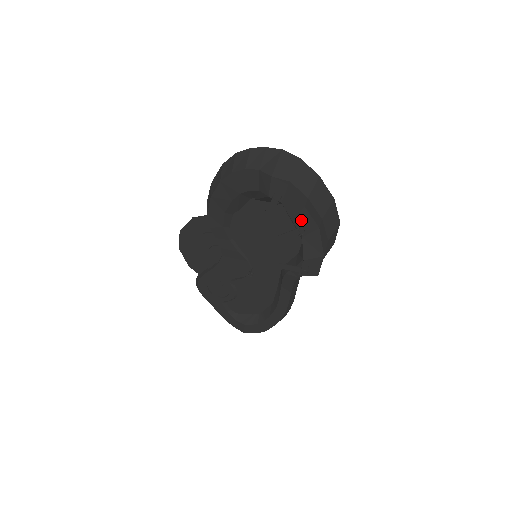
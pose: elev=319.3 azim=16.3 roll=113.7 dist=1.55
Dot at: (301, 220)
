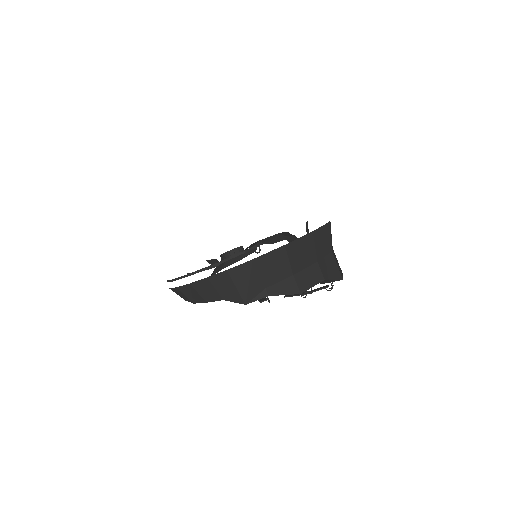
Dot at: occluded
